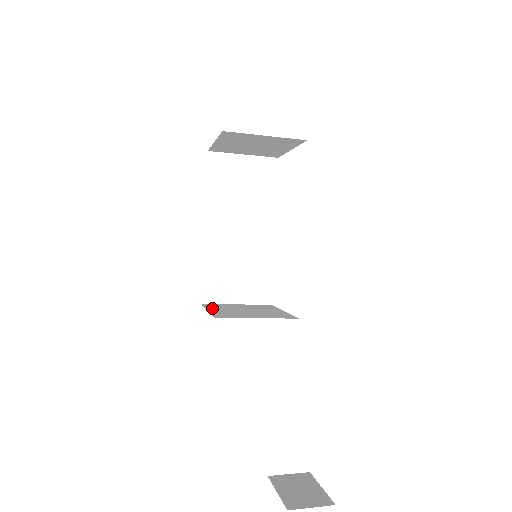
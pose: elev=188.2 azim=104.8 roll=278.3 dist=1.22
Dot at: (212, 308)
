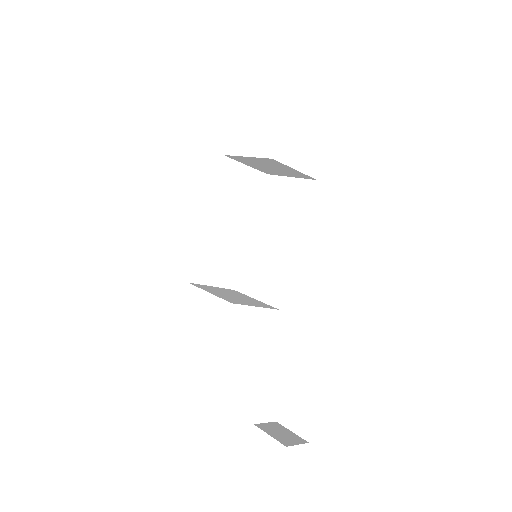
Dot at: (206, 289)
